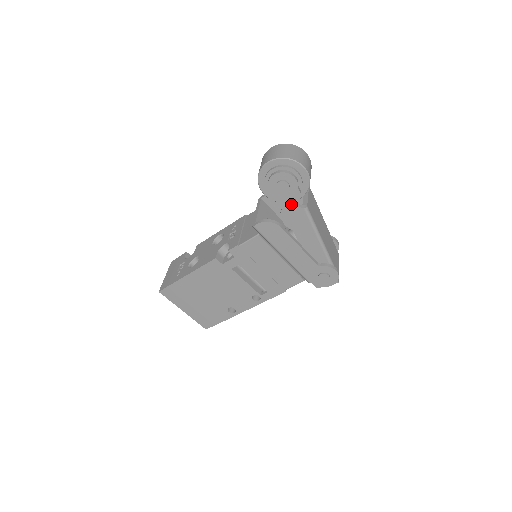
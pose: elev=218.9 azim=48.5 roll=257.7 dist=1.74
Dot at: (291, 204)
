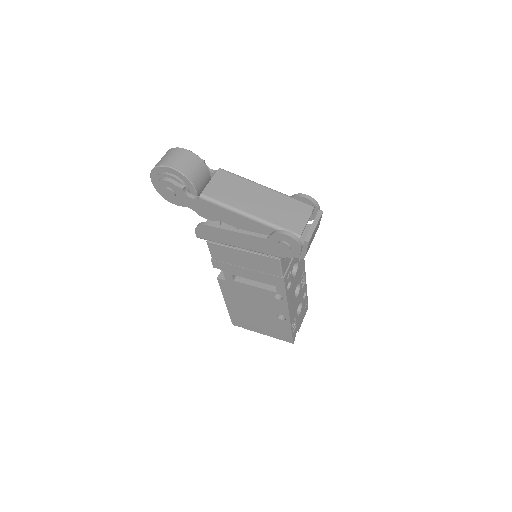
Dot at: (191, 201)
